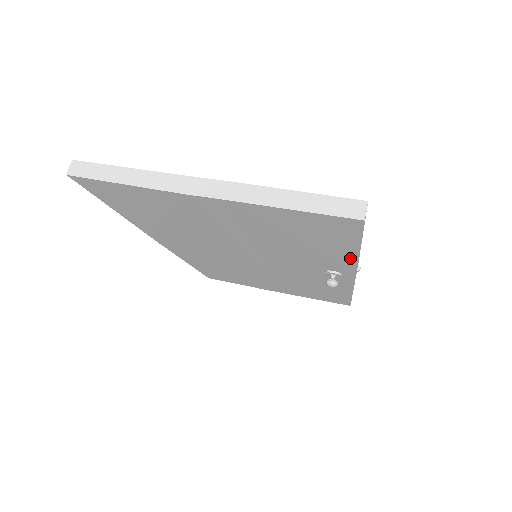
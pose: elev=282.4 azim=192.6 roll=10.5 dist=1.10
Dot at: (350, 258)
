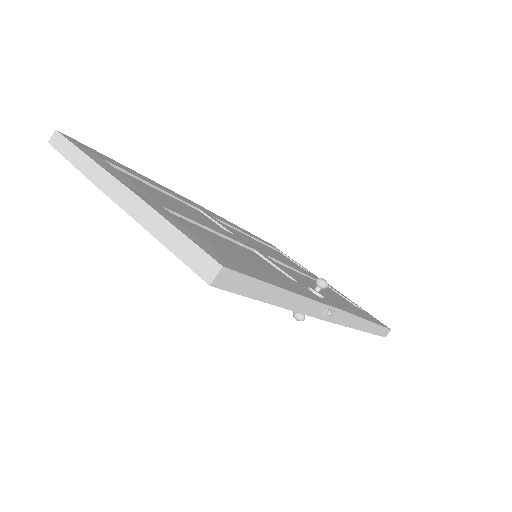
Dot at: occluded
